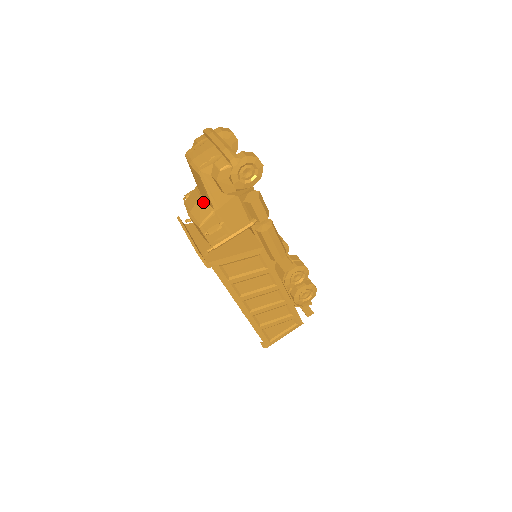
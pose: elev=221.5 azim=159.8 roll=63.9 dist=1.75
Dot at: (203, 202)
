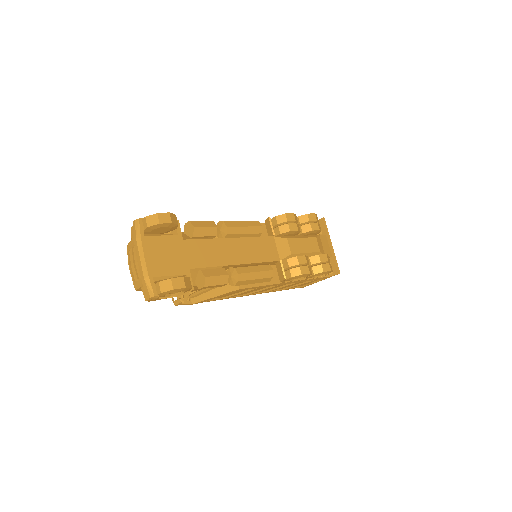
Dot at: occluded
